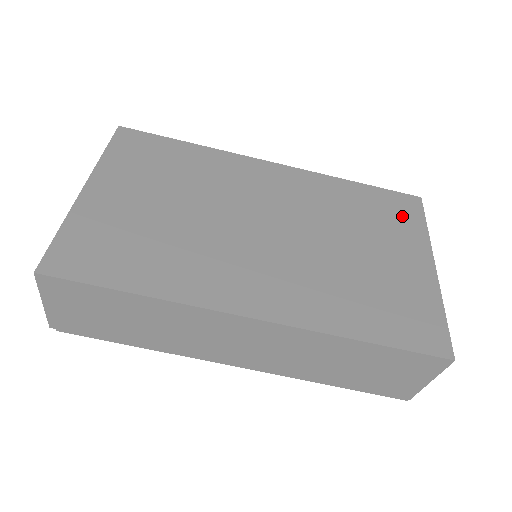
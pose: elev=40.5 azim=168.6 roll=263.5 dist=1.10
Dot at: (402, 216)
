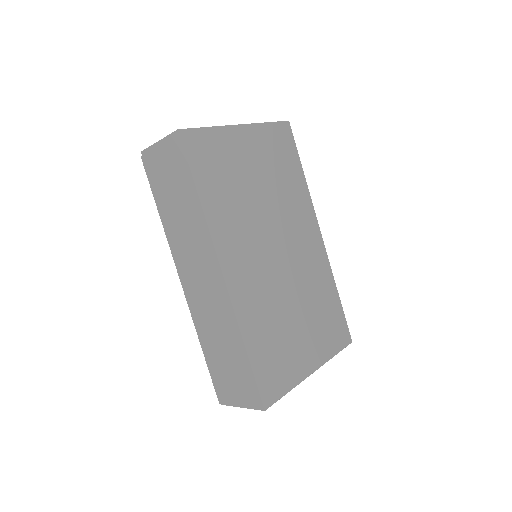
Dot at: (333, 335)
